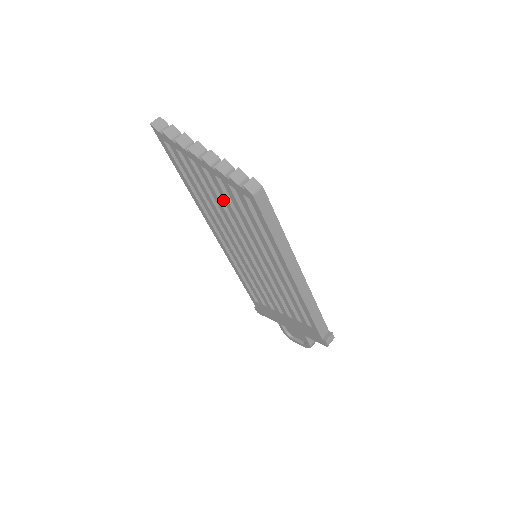
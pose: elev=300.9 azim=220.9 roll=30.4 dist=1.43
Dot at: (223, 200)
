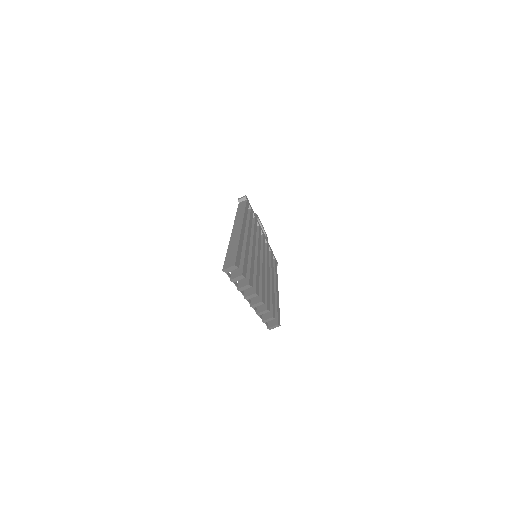
Dot at: occluded
